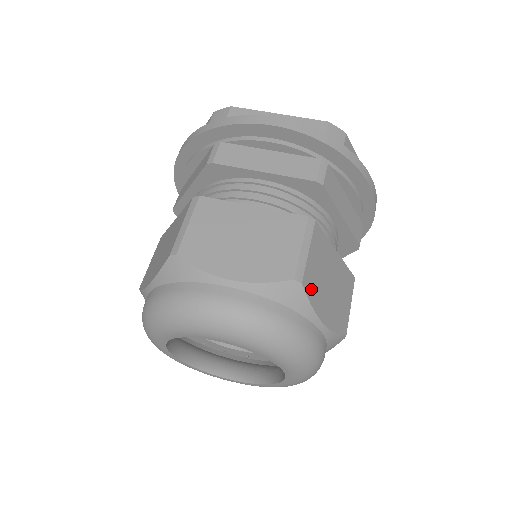
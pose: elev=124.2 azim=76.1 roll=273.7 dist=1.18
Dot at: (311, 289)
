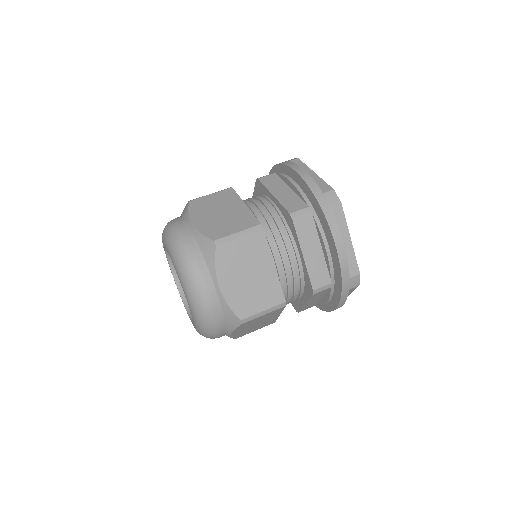
Dot at: (243, 326)
